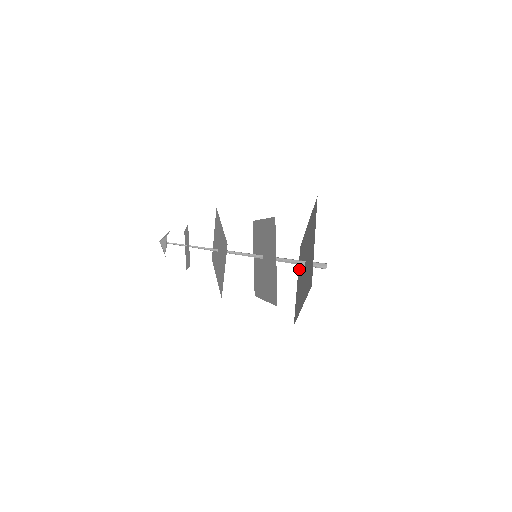
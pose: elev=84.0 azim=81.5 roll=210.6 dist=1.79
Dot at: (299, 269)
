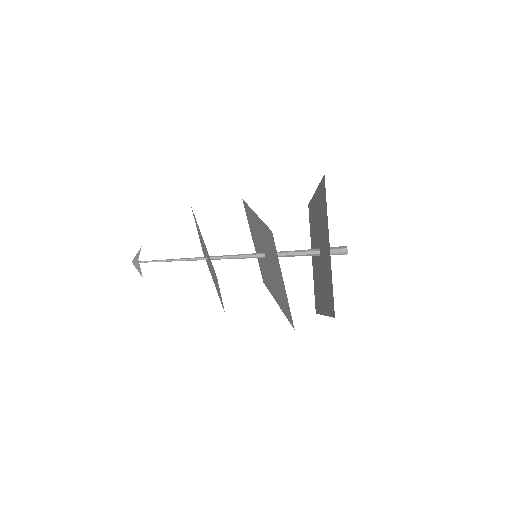
Dot at: (312, 241)
